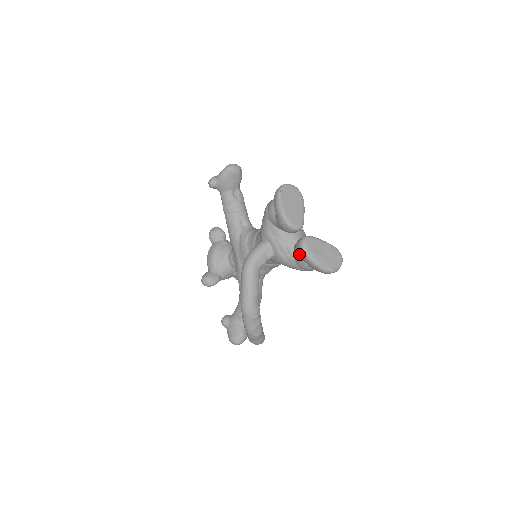
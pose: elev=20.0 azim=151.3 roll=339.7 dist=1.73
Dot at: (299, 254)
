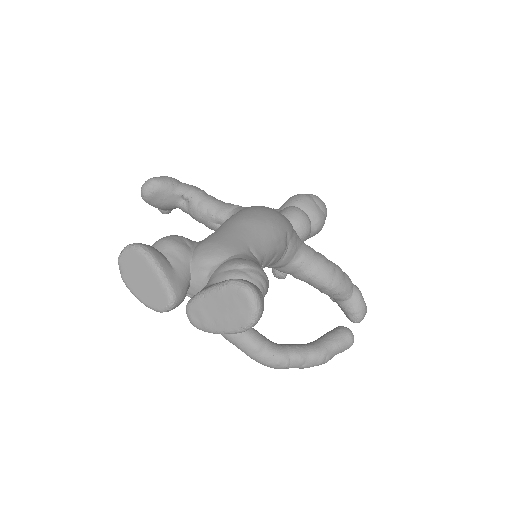
Dot at: occluded
